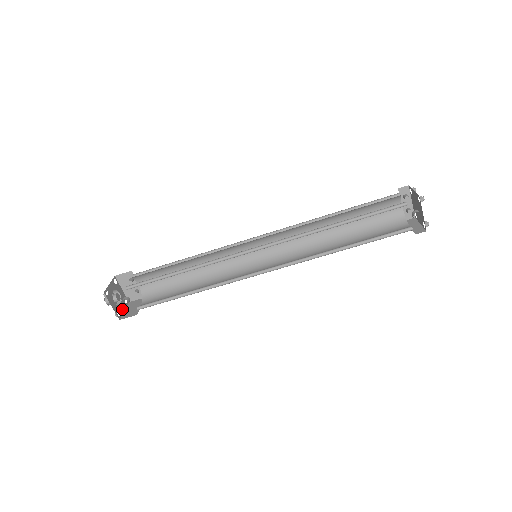
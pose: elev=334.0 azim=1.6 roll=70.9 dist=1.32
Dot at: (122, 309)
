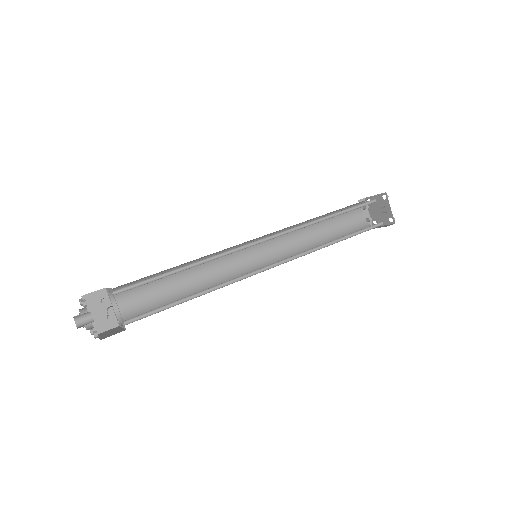
Dot at: occluded
